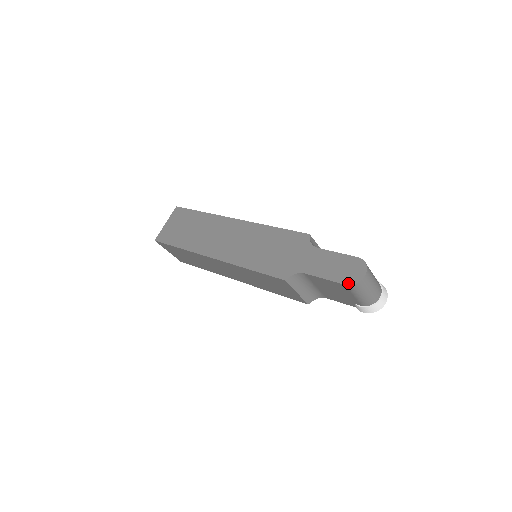
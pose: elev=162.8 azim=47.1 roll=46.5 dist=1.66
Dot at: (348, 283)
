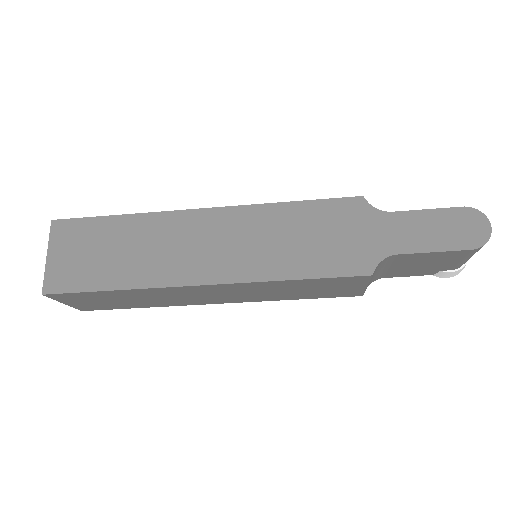
Dot at: (475, 246)
